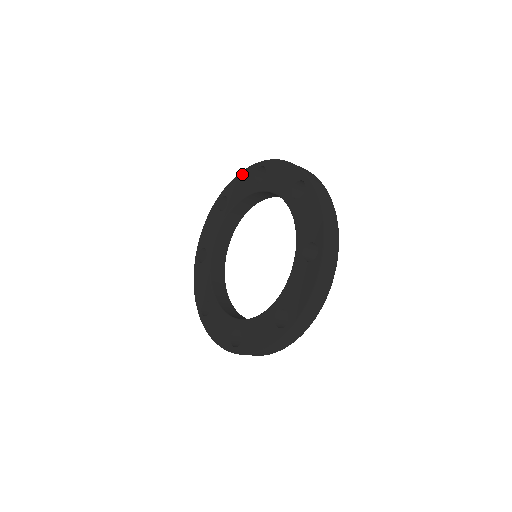
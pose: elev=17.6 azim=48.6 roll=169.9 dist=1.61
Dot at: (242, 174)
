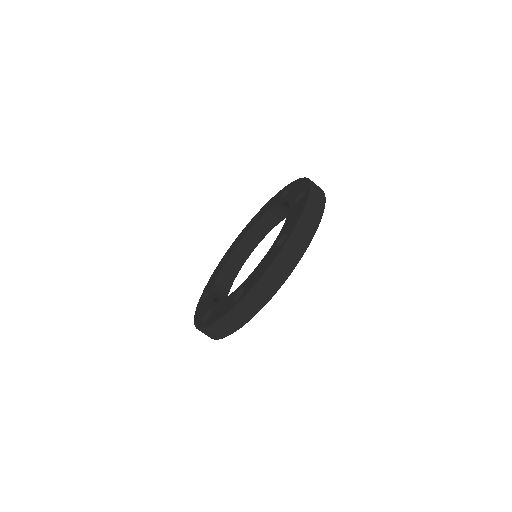
Dot at: (241, 232)
